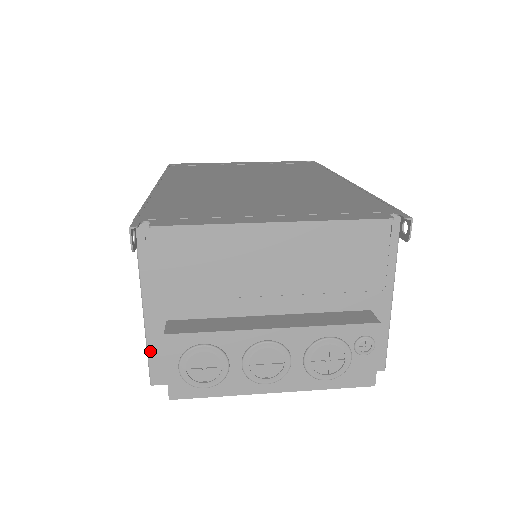
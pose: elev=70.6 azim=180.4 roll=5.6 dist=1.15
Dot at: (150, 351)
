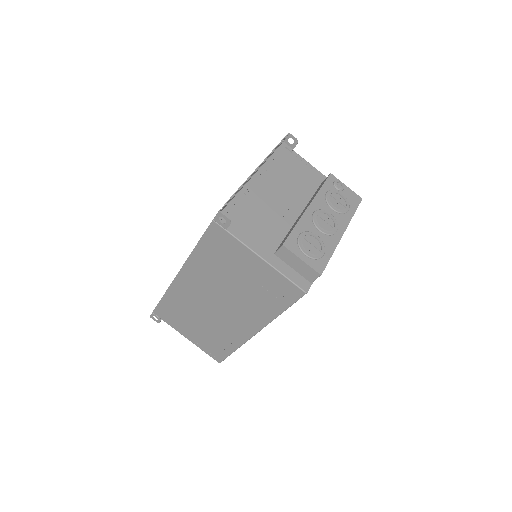
Dot at: (286, 275)
